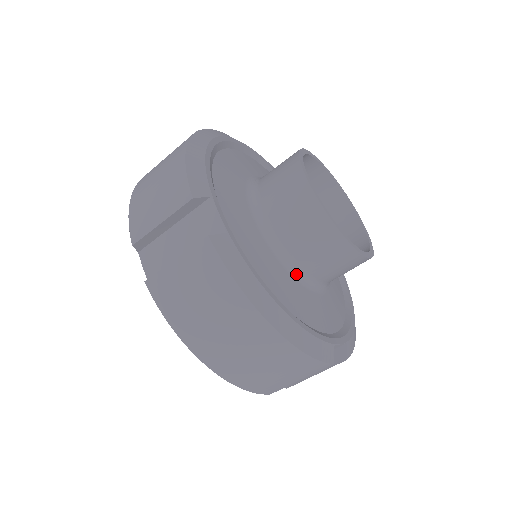
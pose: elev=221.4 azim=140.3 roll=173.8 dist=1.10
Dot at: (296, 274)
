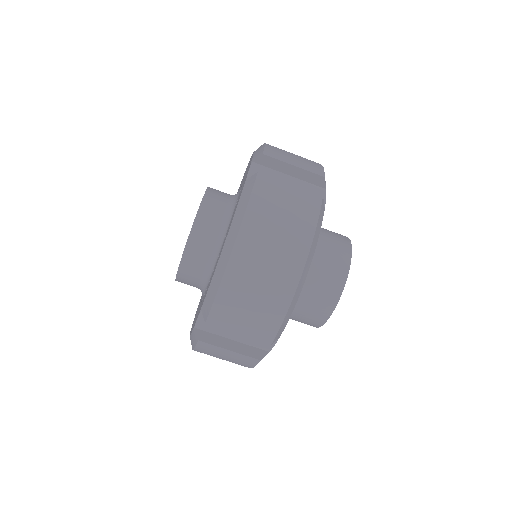
Dot at: occluded
